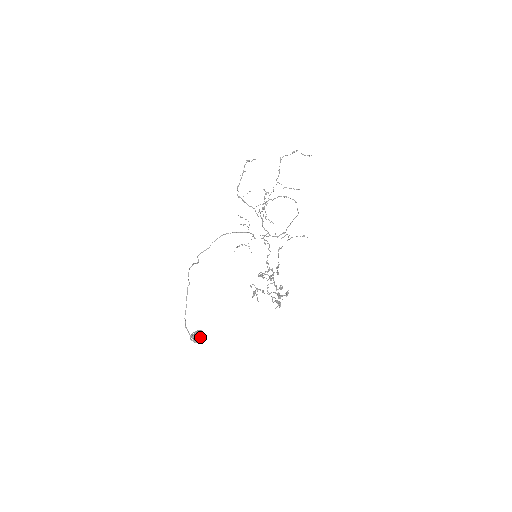
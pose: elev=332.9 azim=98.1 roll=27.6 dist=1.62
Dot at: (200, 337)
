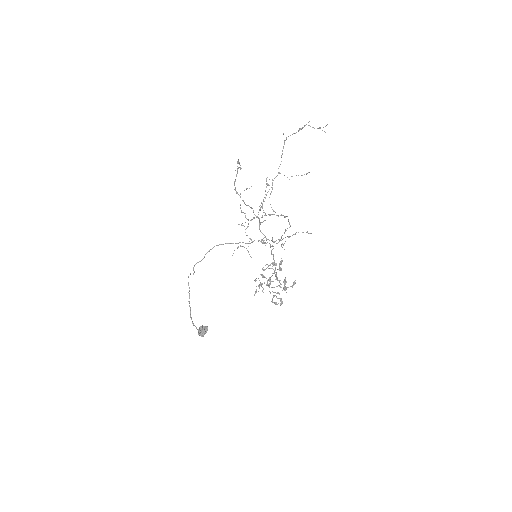
Dot at: (205, 333)
